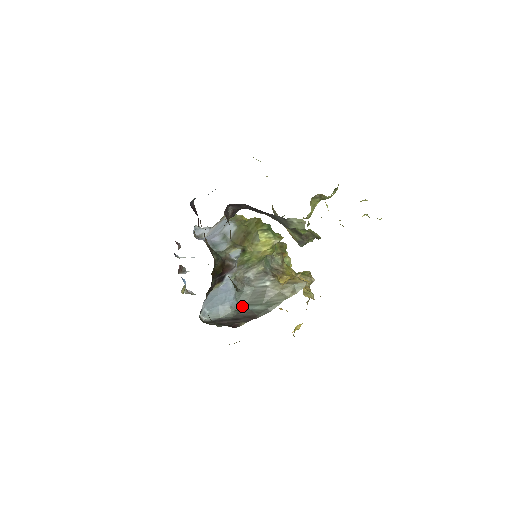
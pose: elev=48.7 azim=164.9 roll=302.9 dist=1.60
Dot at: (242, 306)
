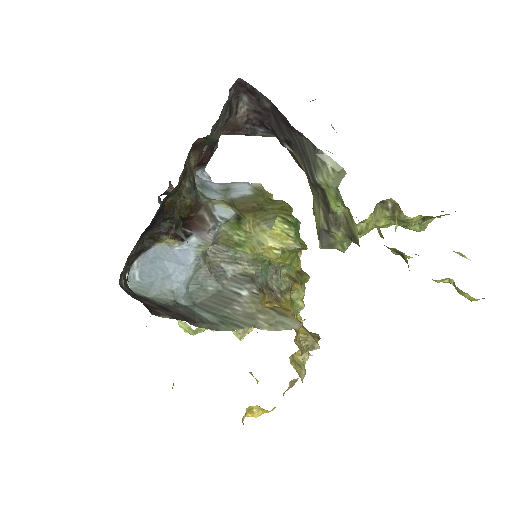
Dot at: (189, 303)
